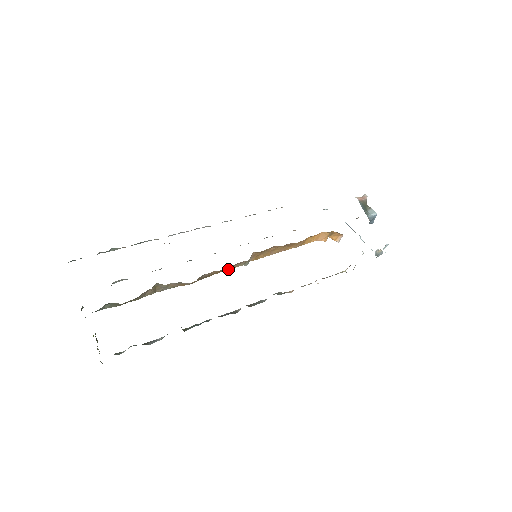
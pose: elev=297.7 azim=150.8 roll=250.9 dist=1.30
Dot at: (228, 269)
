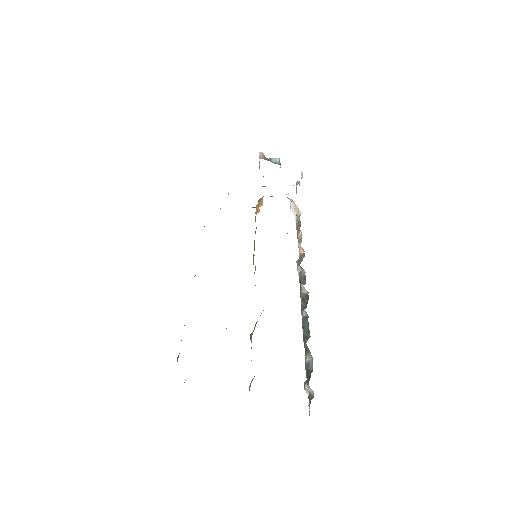
Dot at: occluded
